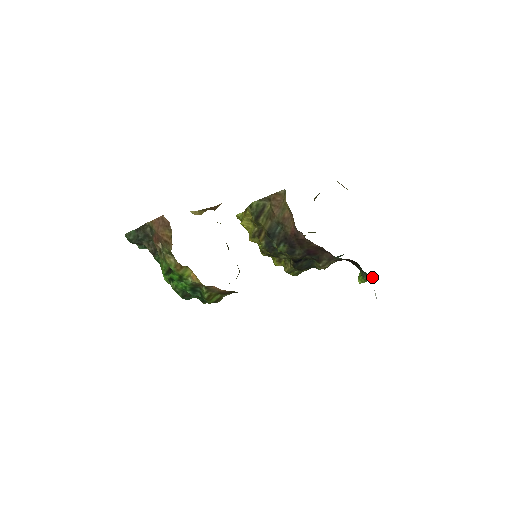
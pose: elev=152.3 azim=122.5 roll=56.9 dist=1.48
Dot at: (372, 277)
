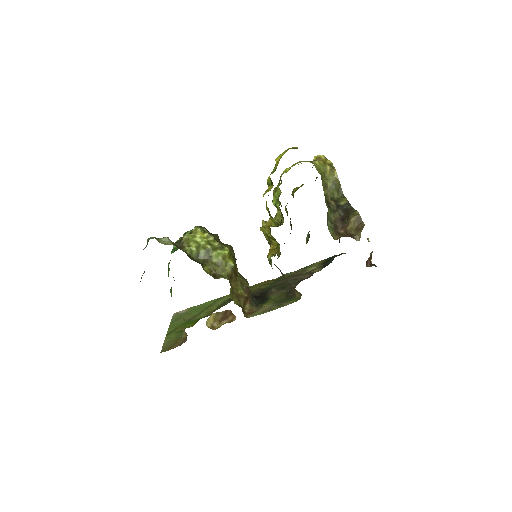
Dot at: occluded
